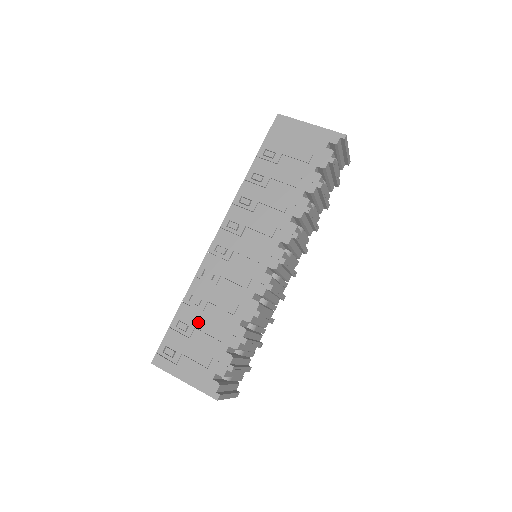
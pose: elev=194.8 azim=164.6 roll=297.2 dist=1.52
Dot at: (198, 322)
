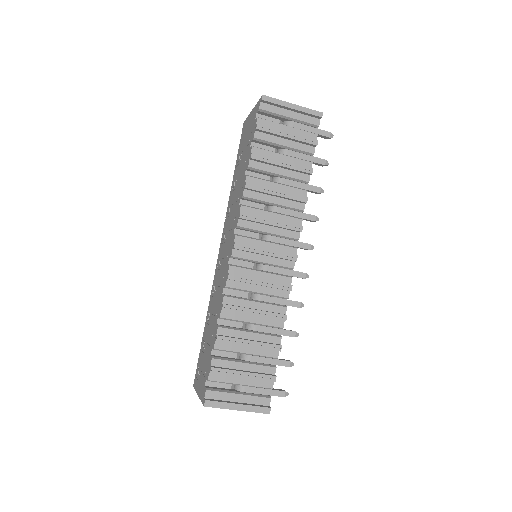
Dot at: (207, 335)
